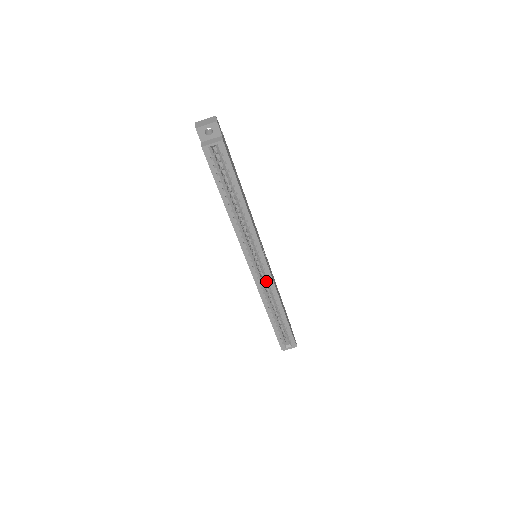
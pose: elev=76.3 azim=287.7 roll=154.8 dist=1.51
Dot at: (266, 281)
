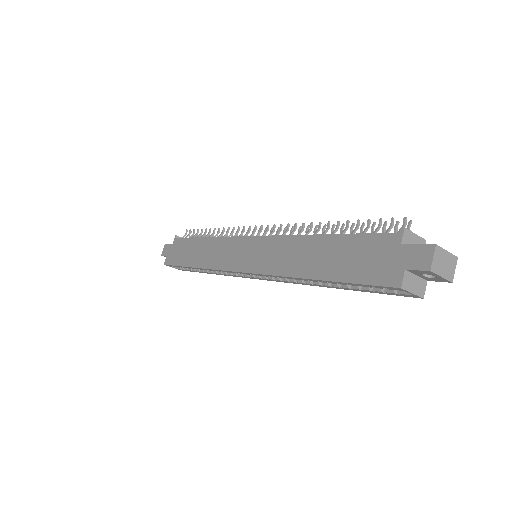
Dot at: occluded
